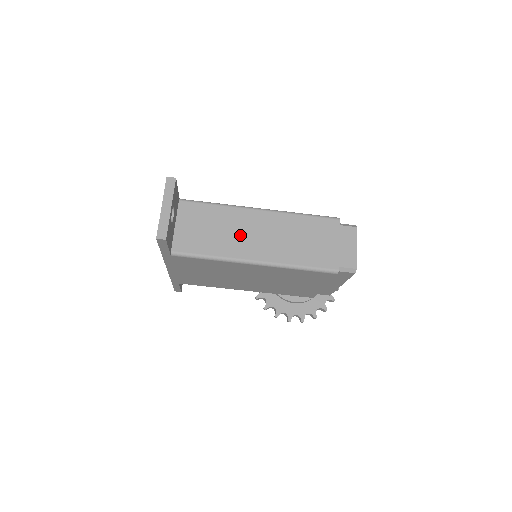
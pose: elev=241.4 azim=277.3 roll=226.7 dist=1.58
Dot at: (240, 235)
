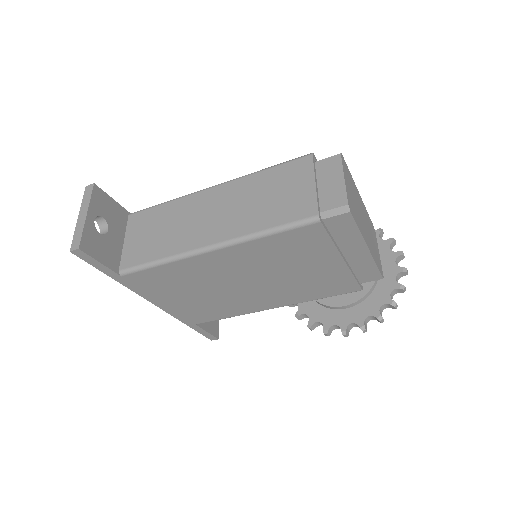
Dot at: (190, 224)
